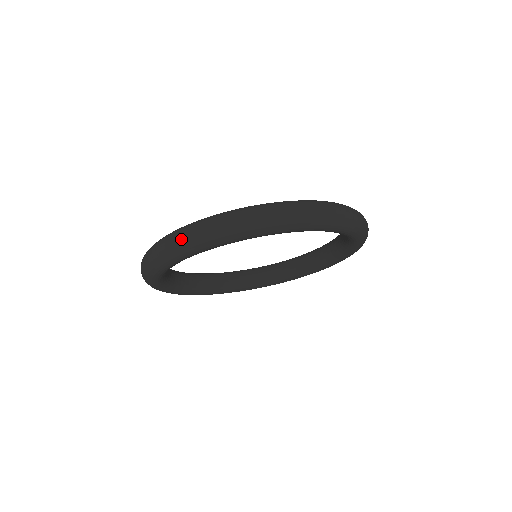
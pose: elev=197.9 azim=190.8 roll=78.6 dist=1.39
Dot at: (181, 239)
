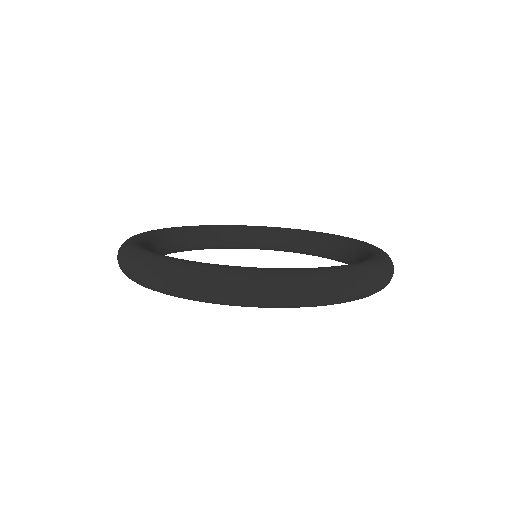
Dot at: occluded
